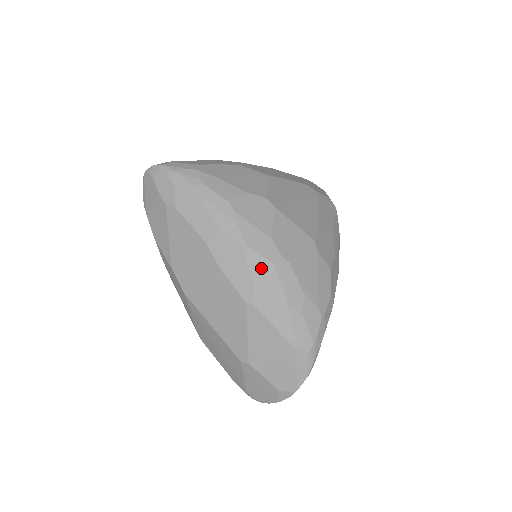
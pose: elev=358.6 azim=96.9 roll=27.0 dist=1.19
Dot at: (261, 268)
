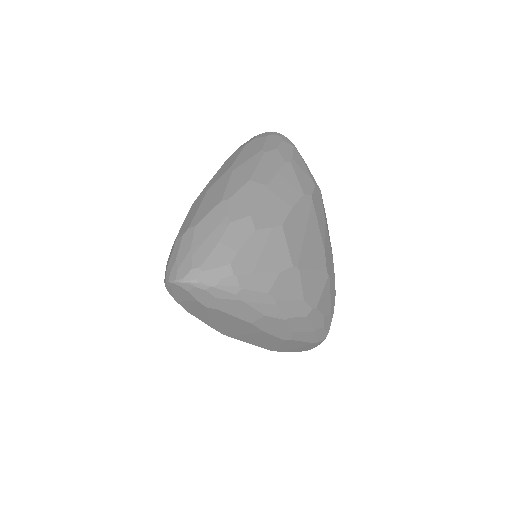
Dot at: (298, 323)
